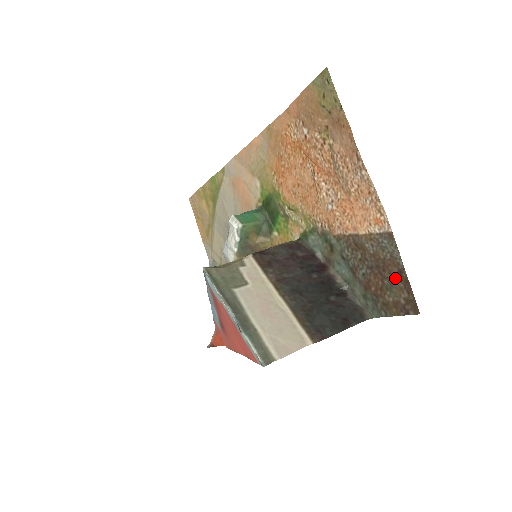
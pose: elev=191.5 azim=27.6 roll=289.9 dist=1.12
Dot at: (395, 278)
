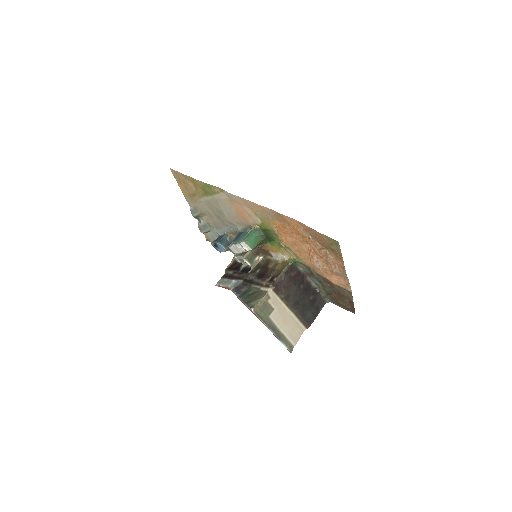
Dot at: (347, 301)
